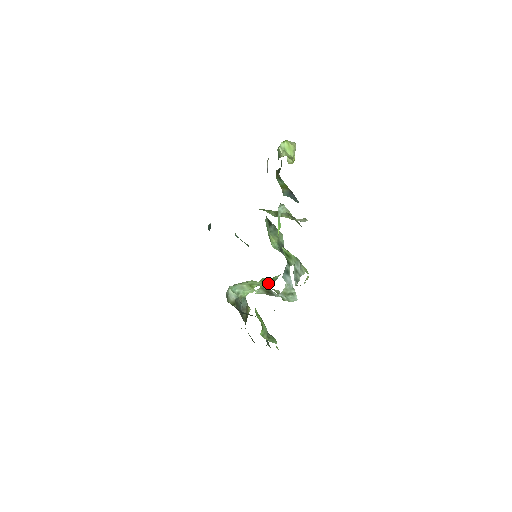
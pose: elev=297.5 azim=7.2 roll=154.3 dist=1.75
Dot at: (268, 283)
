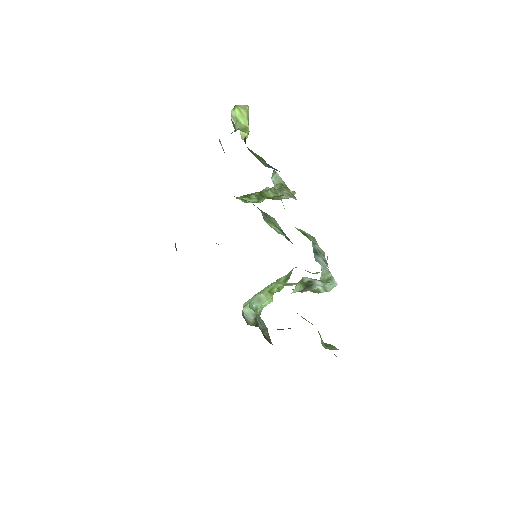
Dot at: occluded
